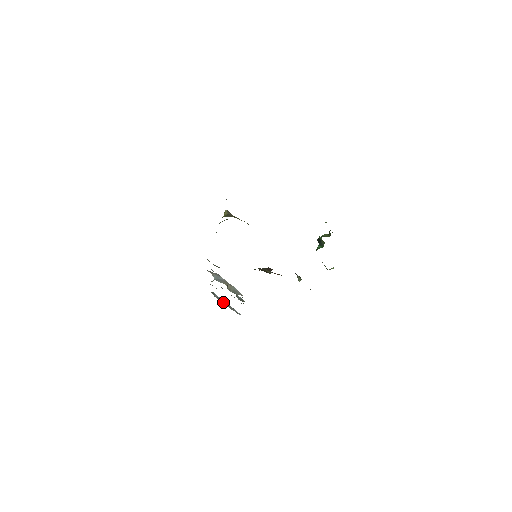
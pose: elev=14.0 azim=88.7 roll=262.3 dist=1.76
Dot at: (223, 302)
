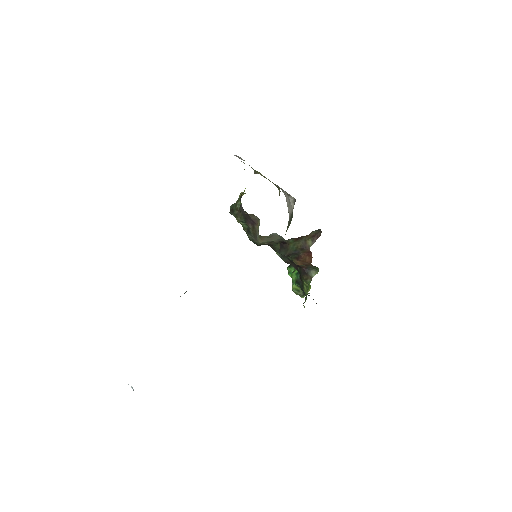
Dot at: occluded
